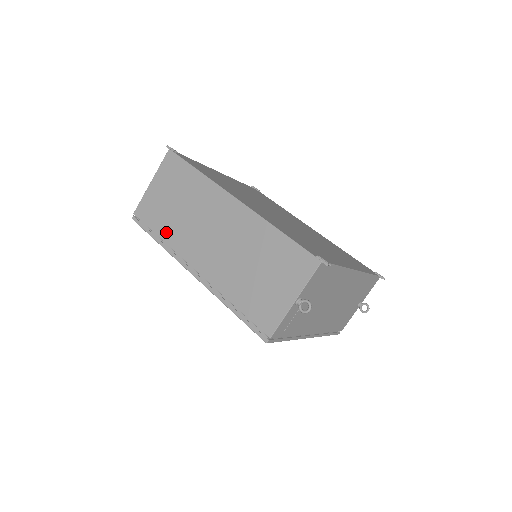
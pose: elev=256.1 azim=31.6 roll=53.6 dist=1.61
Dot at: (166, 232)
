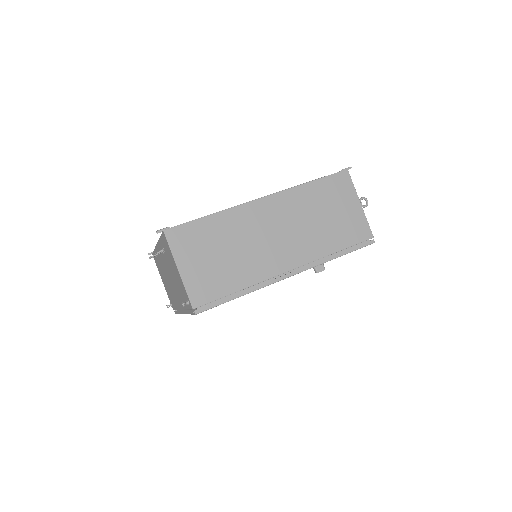
Dot at: (240, 280)
